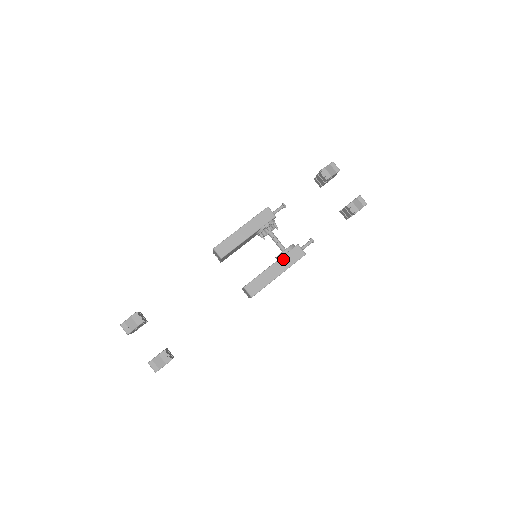
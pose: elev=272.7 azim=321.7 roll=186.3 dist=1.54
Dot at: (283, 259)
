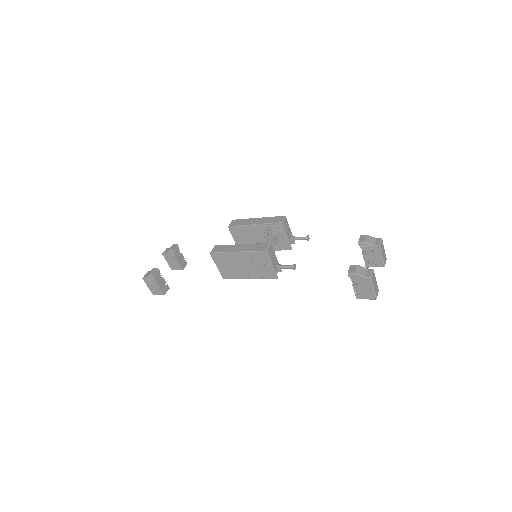
Dot at: (252, 245)
